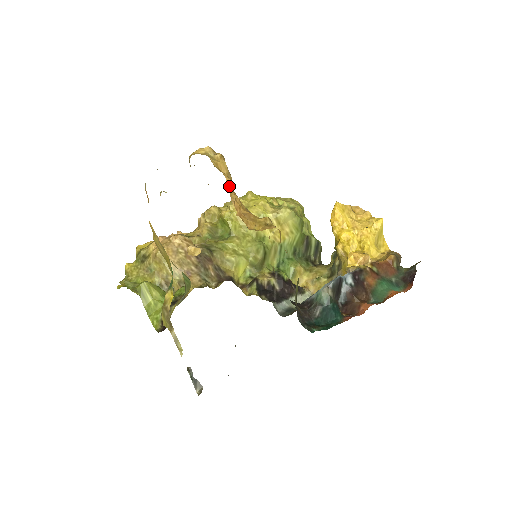
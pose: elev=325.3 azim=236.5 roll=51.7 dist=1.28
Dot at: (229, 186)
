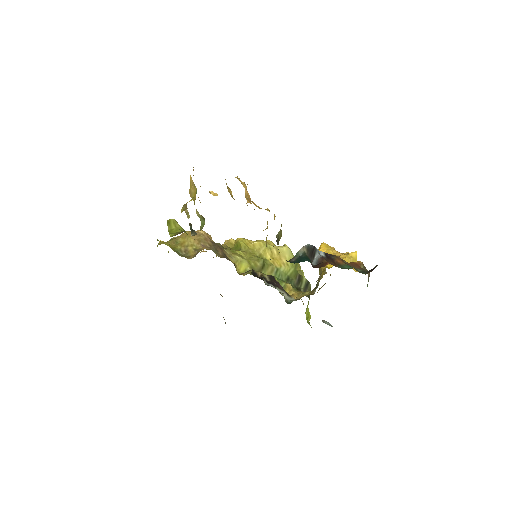
Dot at: (246, 193)
